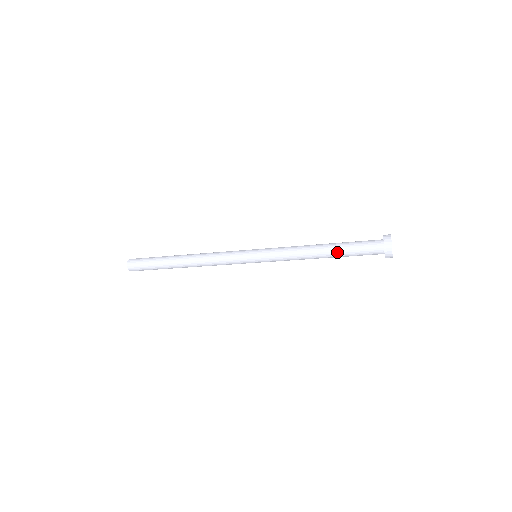
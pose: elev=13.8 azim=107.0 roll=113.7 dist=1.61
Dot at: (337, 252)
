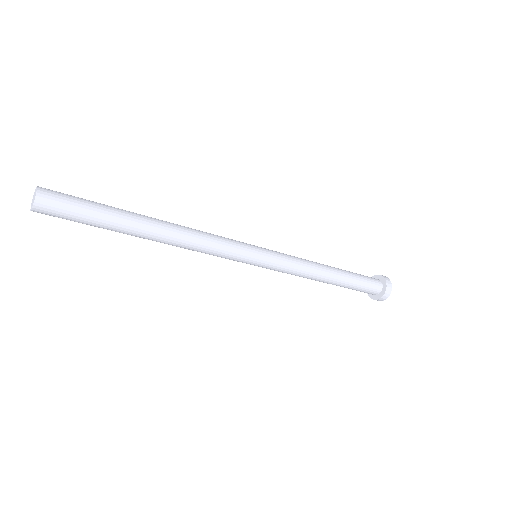
Dot at: (346, 278)
